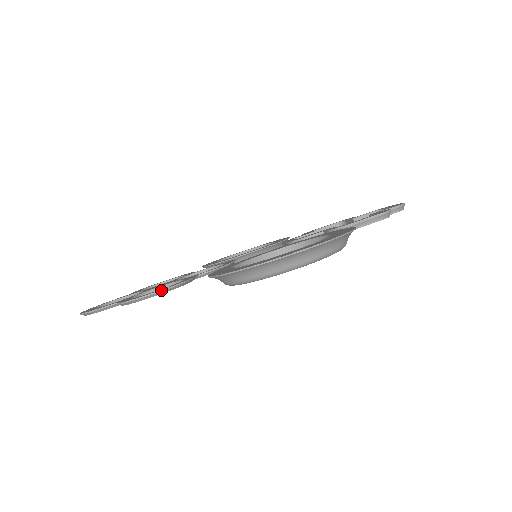
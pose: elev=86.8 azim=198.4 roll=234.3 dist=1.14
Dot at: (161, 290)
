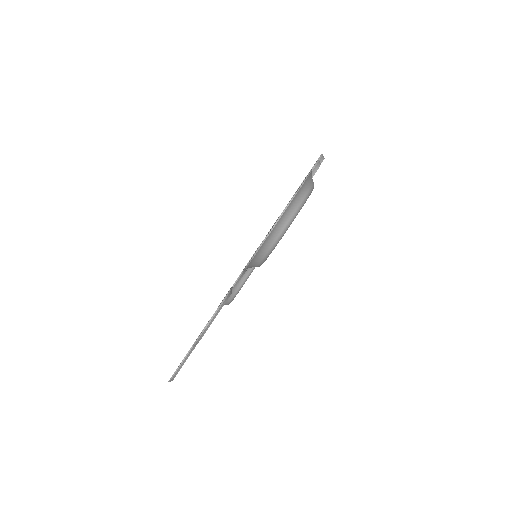
Dot at: (219, 306)
